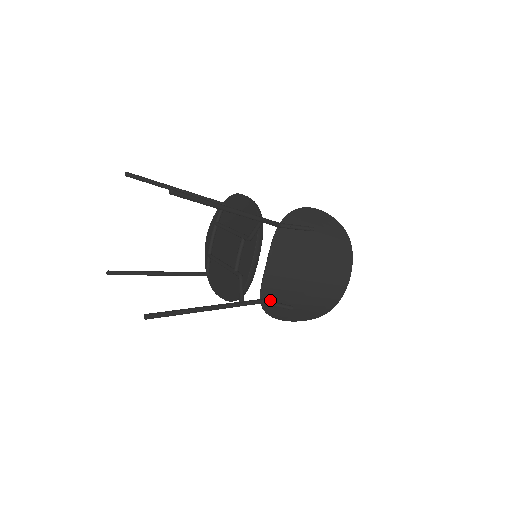
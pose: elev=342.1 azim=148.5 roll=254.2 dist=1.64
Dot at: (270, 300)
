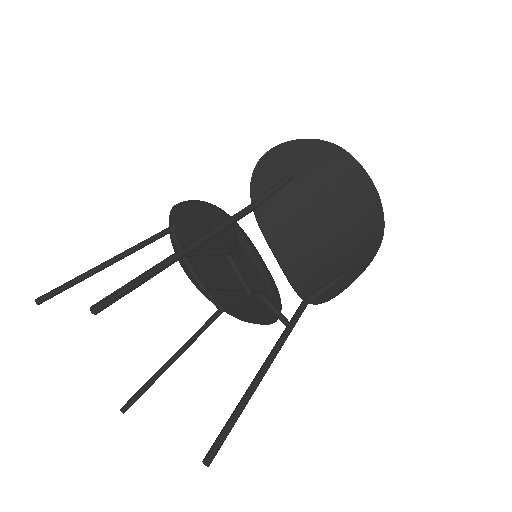
Dot at: (314, 291)
